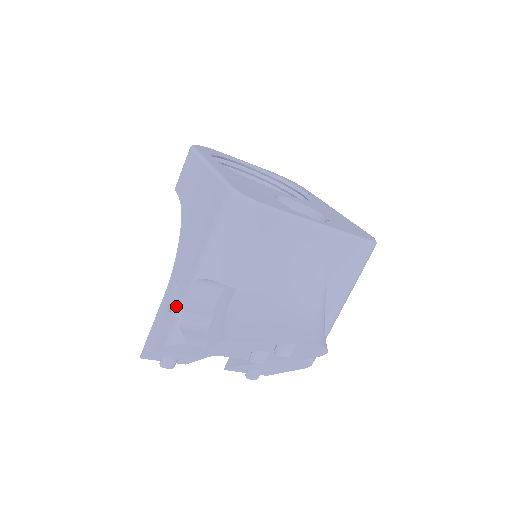
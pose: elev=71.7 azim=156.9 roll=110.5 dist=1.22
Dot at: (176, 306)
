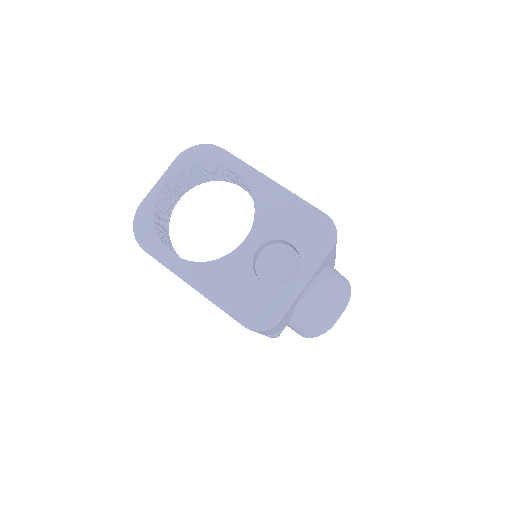
Dot at: occluded
